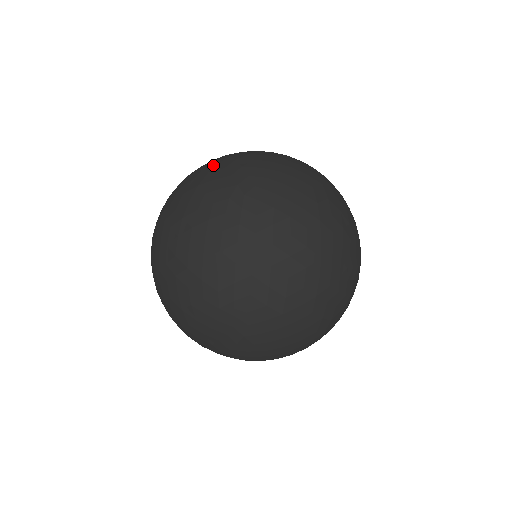
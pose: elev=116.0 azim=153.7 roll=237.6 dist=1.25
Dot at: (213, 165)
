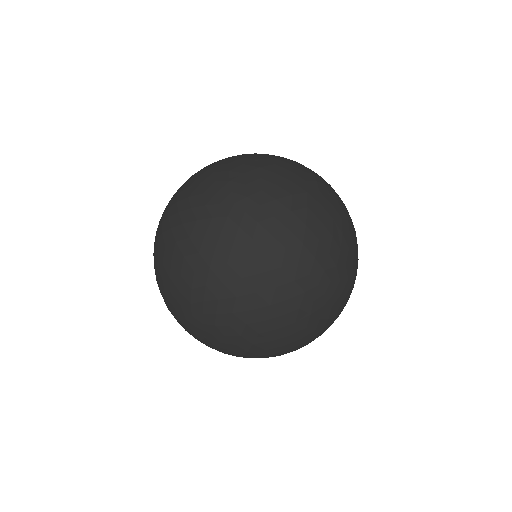
Dot at: occluded
